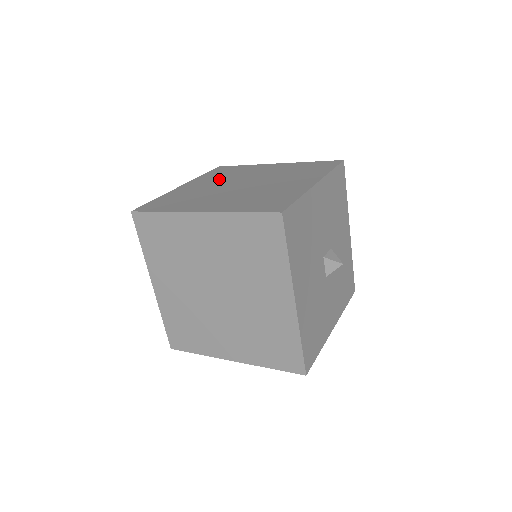
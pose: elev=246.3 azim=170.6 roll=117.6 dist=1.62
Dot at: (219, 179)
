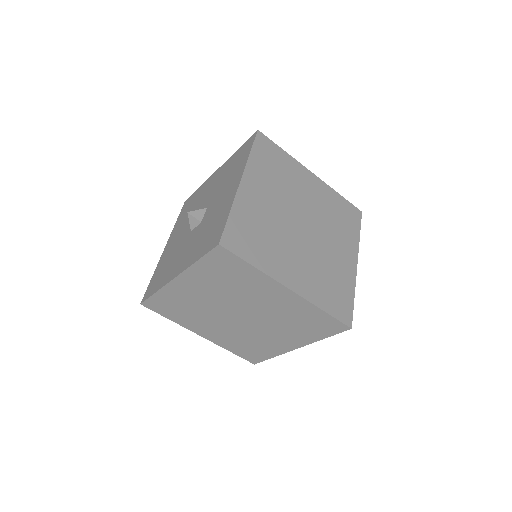
Dot at: (276, 188)
